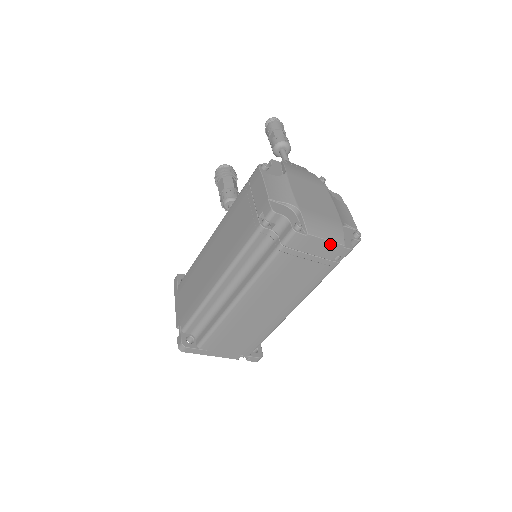
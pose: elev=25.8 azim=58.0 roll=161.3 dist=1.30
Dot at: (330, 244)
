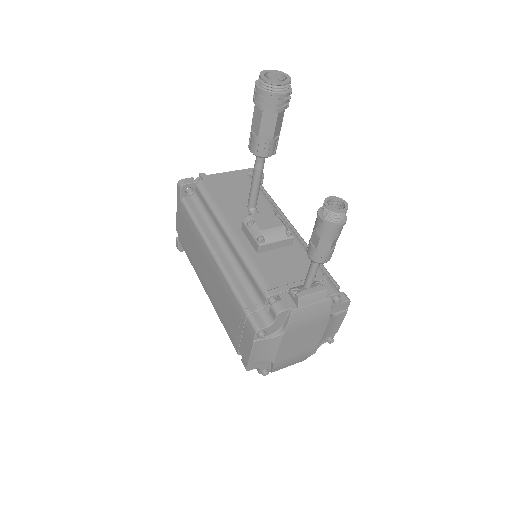
Dot at: occluded
